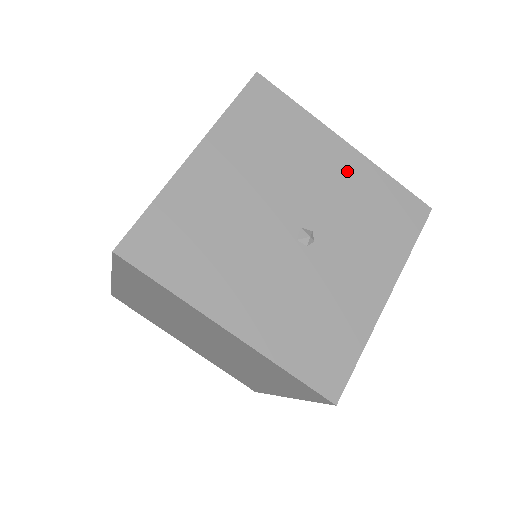
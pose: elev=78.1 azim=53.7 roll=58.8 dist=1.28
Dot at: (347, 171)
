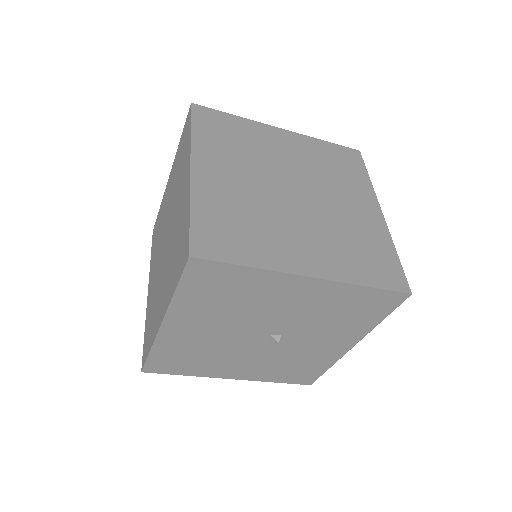
Dot at: (312, 296)
